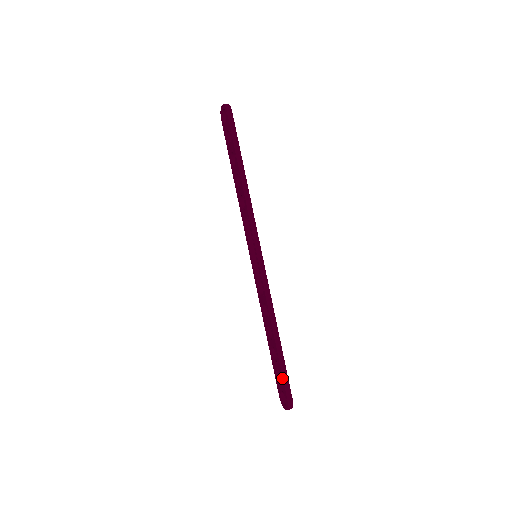
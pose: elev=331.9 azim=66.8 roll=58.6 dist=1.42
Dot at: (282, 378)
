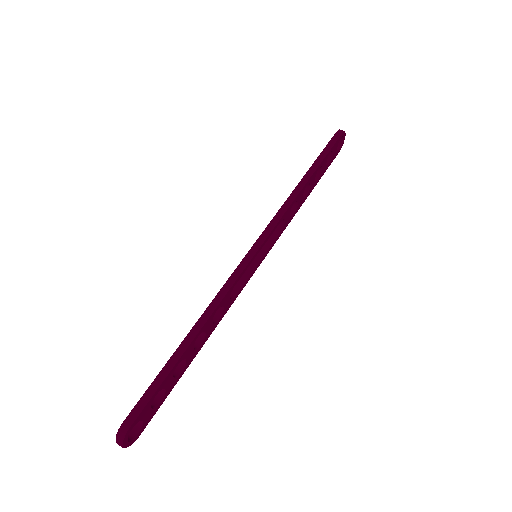
Dot at: (148, 388)
